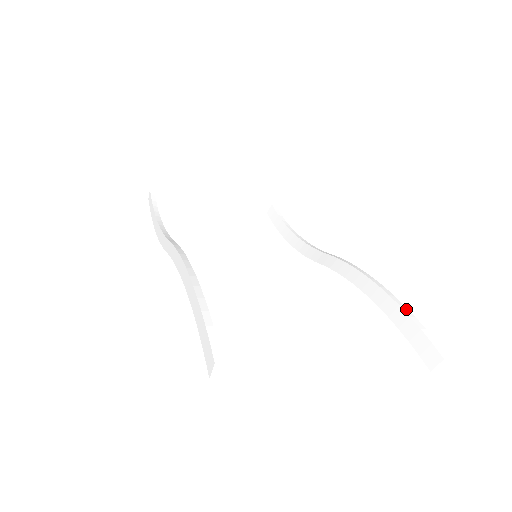
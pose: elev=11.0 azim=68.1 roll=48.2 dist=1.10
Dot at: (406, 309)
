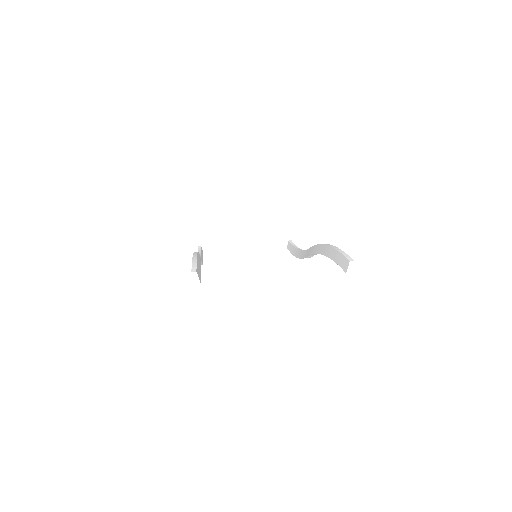
Dot at: (338, 248)
